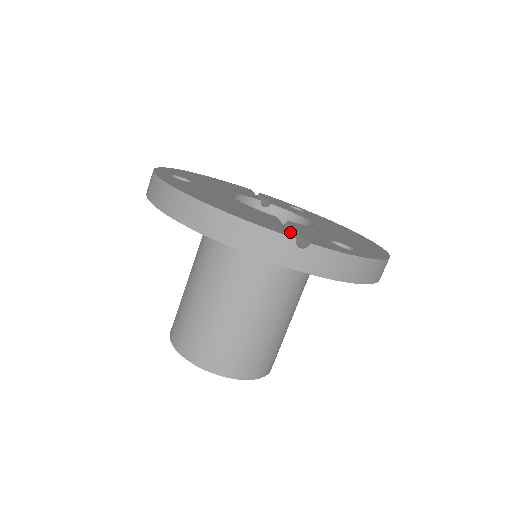
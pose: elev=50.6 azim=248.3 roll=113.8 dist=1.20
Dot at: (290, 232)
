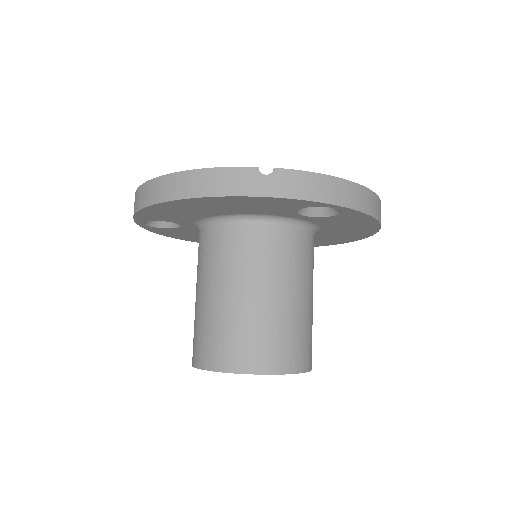
Dot at: occluded
